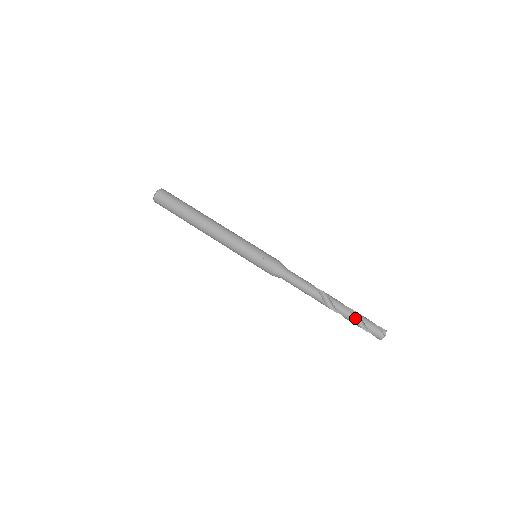
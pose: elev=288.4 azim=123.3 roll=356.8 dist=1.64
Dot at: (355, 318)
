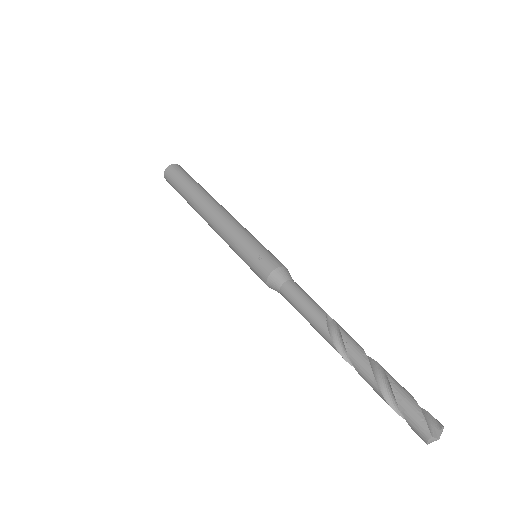
Dot at: (382, 385)
